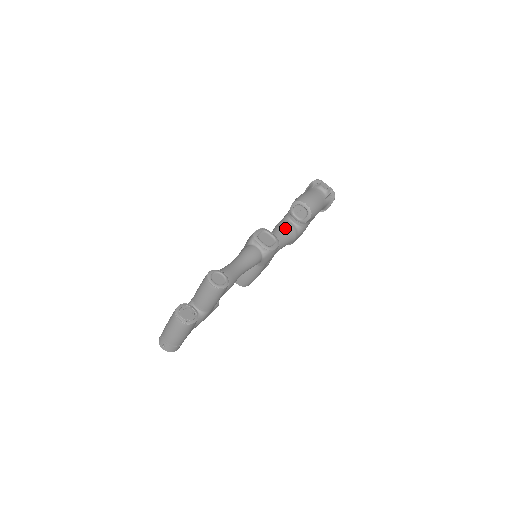
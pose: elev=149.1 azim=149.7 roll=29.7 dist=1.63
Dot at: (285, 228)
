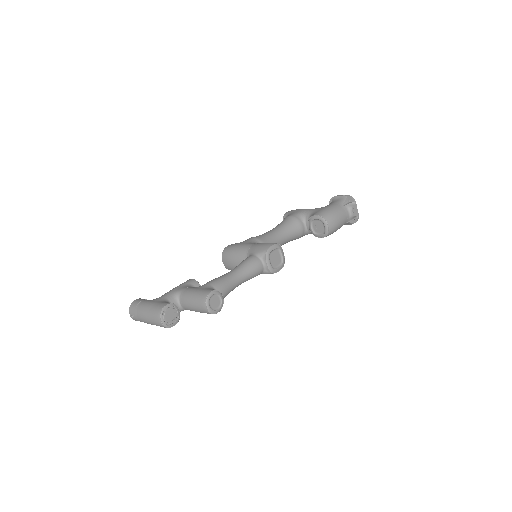
Dot at: (296, 229)
